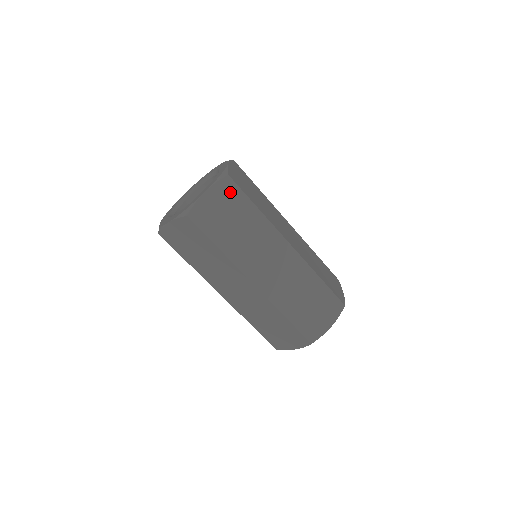
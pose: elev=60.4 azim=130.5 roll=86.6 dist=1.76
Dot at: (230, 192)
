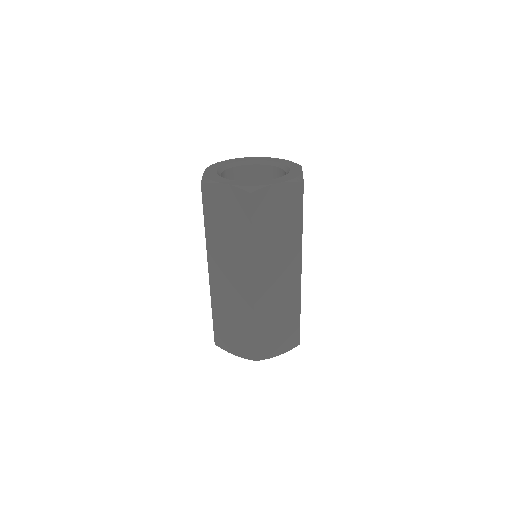
Dot at: (294, 197)
